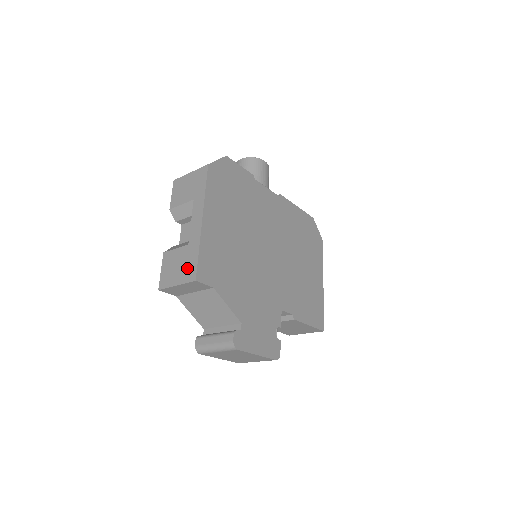
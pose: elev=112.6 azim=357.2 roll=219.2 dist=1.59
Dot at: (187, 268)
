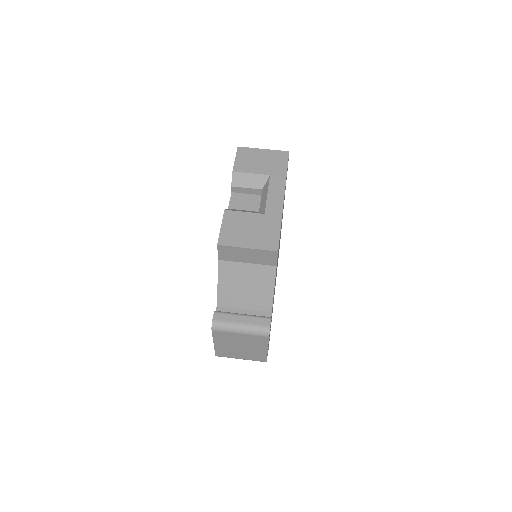
Dot at: (264, 236)
